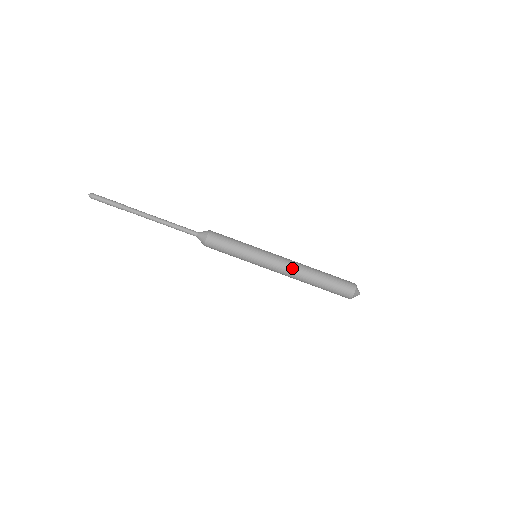
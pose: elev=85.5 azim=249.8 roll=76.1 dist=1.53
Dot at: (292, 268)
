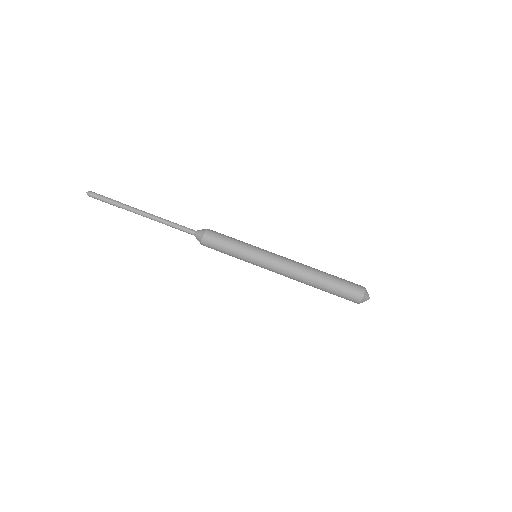
Dot at: (295, 265)
